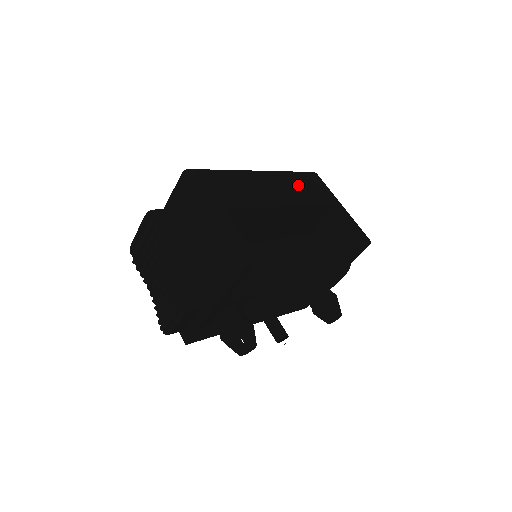
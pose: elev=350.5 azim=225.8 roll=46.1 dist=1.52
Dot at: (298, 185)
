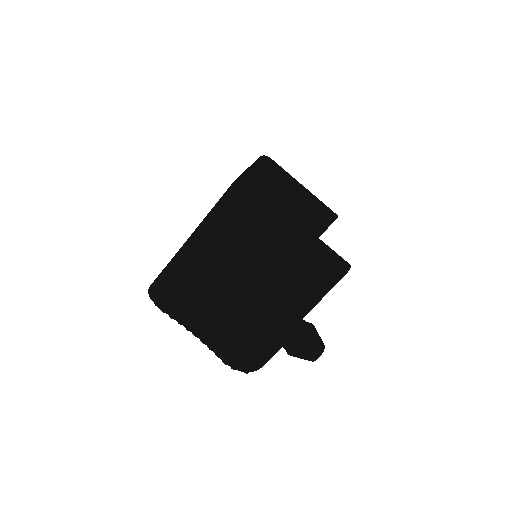
Dot at: (279, 174)
